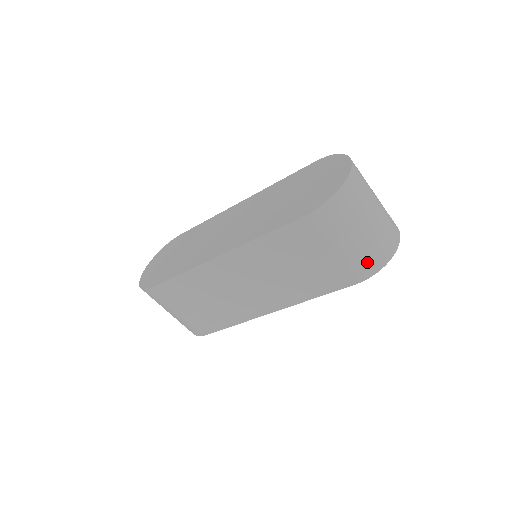
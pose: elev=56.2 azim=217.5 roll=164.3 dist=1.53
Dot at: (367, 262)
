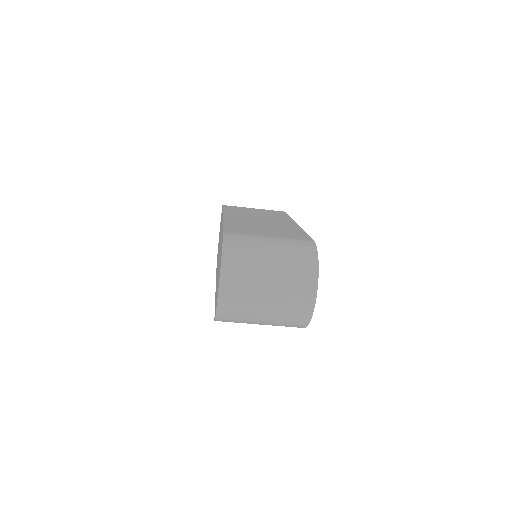
Dot at: (289, 326)
